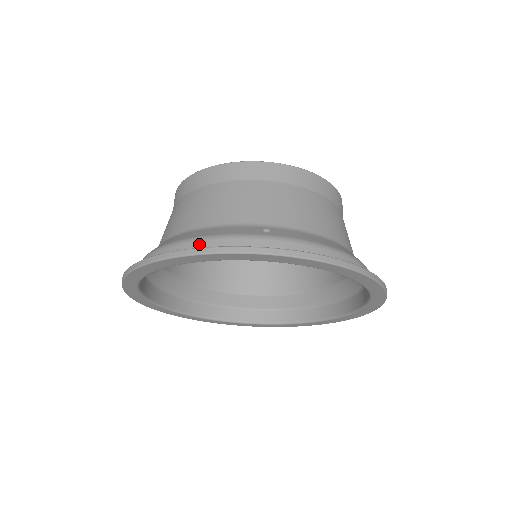
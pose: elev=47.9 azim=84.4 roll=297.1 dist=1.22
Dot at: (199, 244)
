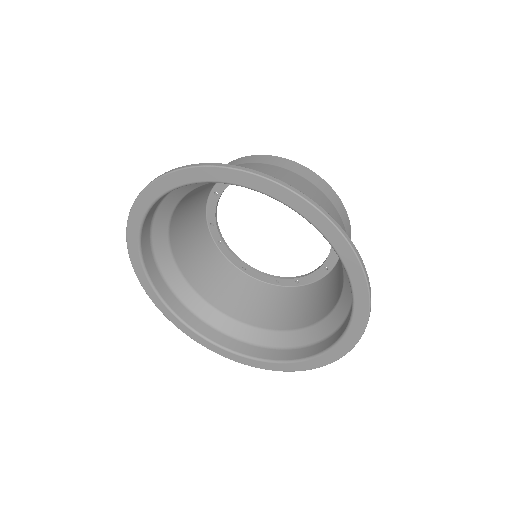
Dot at: occluded
